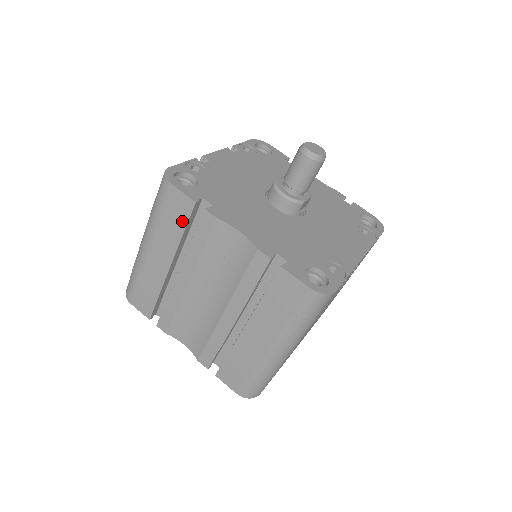
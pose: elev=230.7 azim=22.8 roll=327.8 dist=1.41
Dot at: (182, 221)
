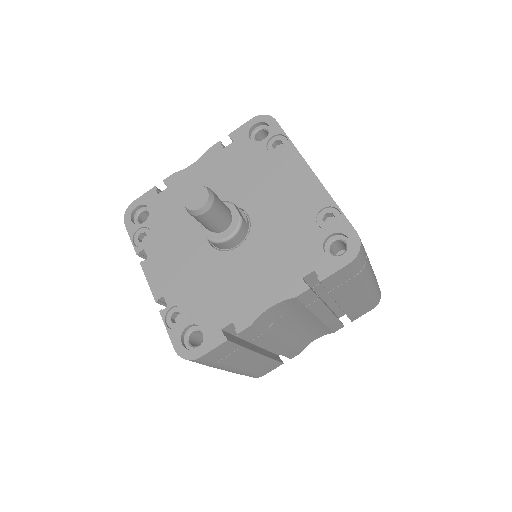
Dot at: (234, 349)
